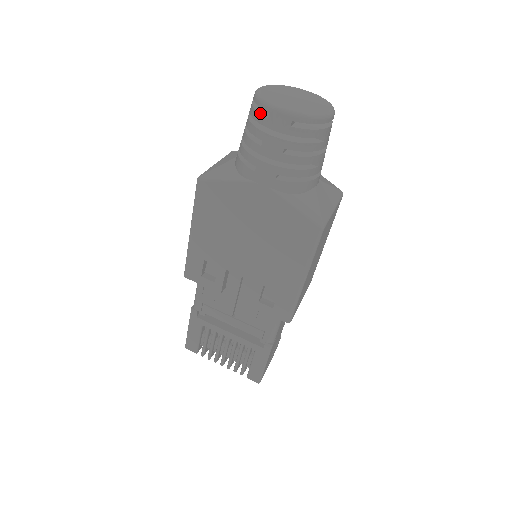
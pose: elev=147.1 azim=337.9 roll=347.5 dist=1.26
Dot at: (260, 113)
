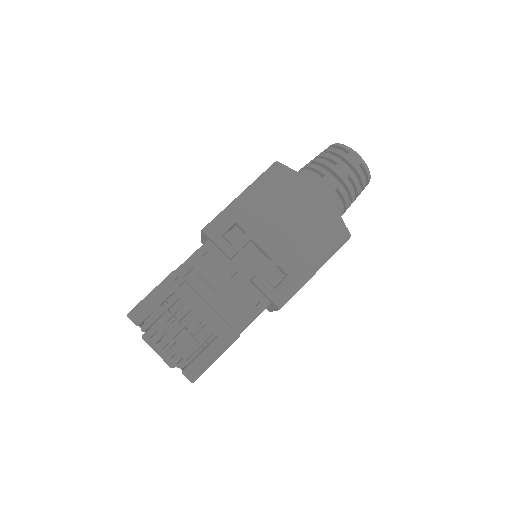
Dot at: (341, 150)
